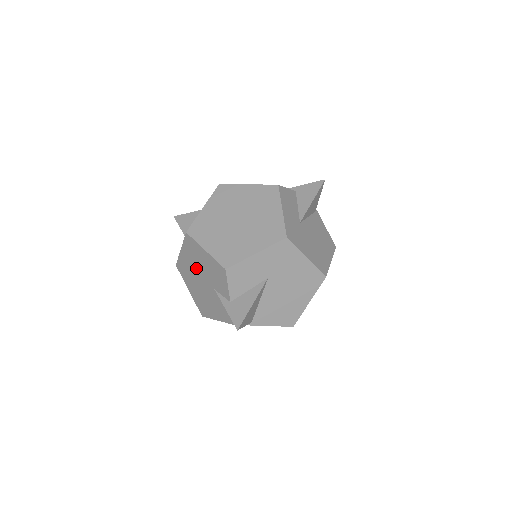
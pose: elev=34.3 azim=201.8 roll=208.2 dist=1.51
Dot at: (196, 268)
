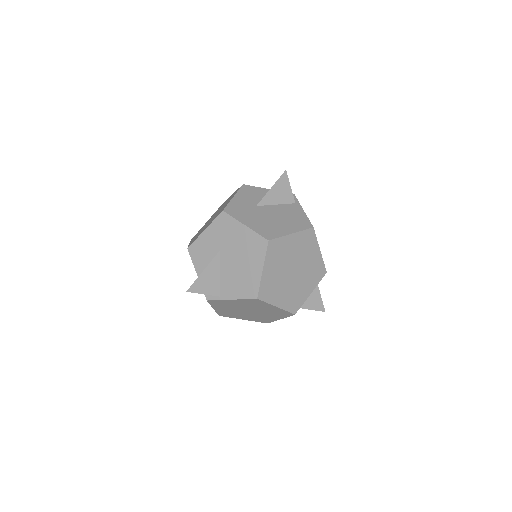
Dot at: occluded
